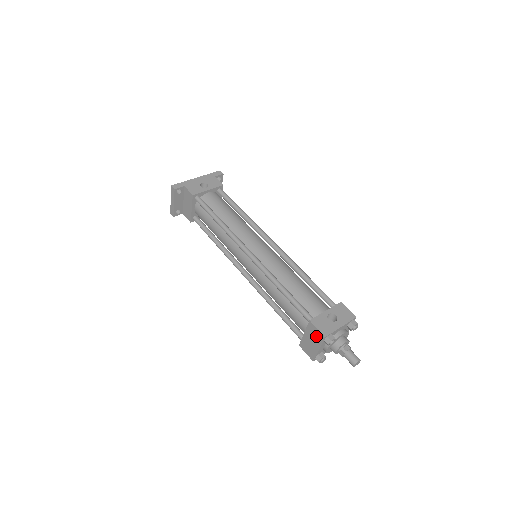
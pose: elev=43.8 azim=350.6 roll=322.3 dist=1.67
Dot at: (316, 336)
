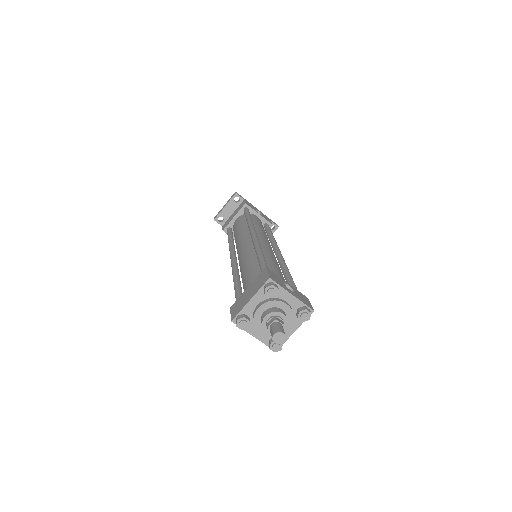
Dot at: (260, 282)
